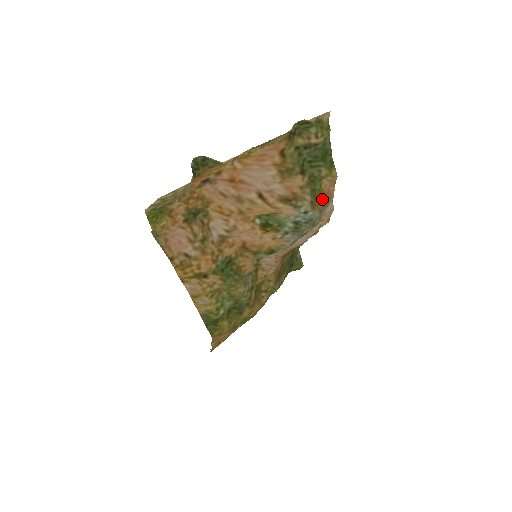
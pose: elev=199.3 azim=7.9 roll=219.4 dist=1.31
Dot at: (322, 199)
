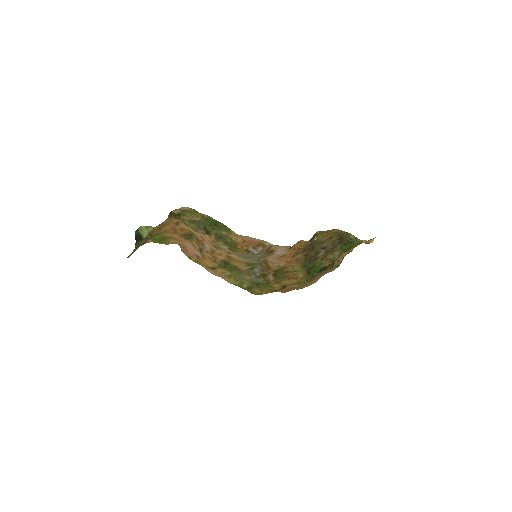
Dot at: (239, 247)
